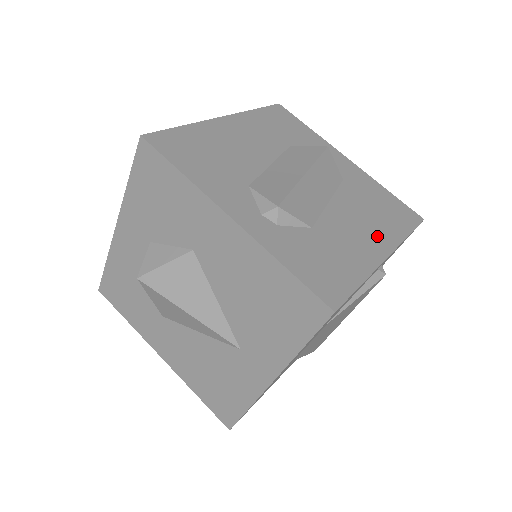
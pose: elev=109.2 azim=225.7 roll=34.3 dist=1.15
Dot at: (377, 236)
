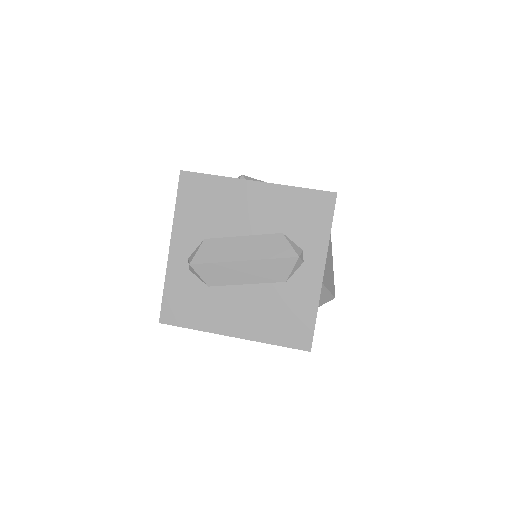
Dot at: (246, 324)
